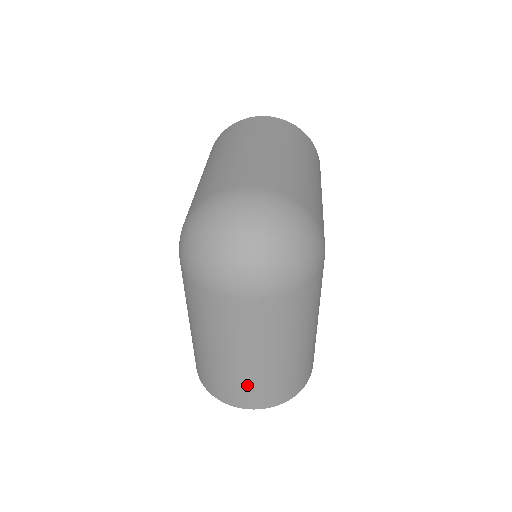
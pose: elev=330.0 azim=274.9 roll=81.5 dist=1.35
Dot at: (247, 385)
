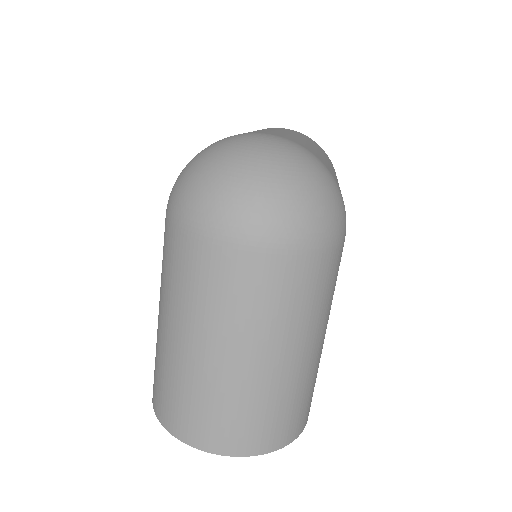
Dot at: (219, 406)
